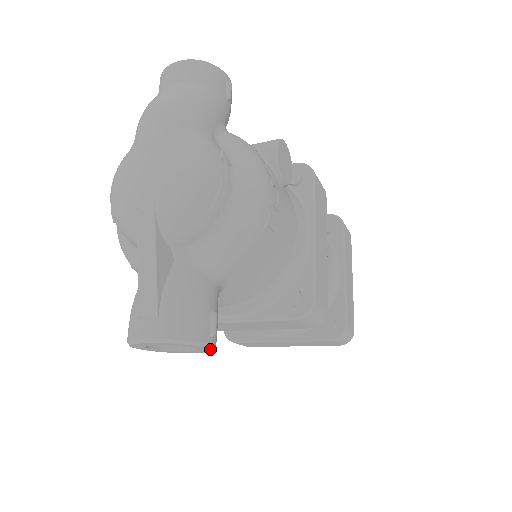
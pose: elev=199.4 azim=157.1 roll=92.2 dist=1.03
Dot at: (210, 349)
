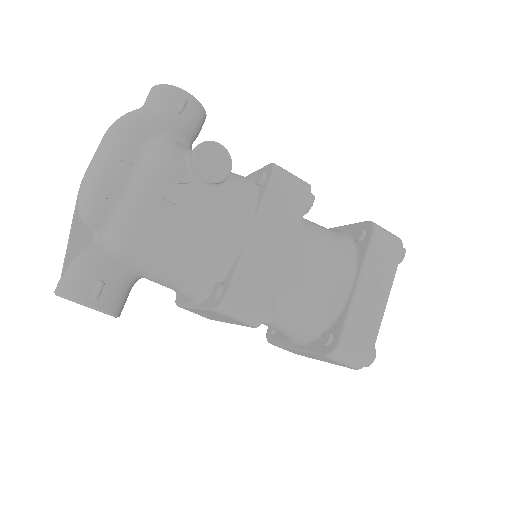
Dot at: occluded
